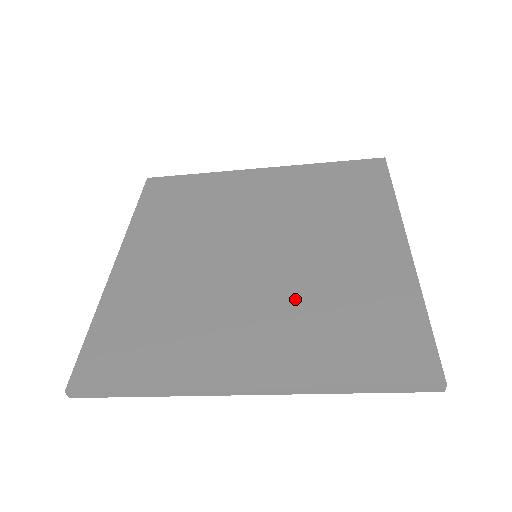
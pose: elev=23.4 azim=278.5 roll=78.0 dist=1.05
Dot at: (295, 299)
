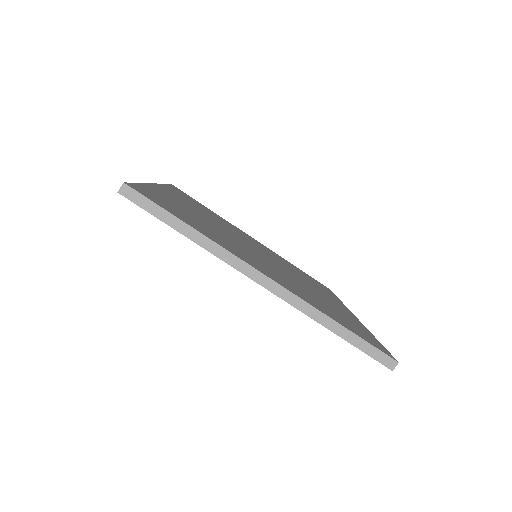
Dot at: (292, 280)
